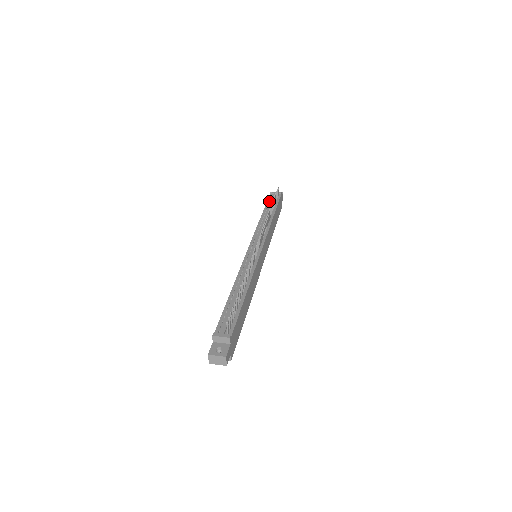
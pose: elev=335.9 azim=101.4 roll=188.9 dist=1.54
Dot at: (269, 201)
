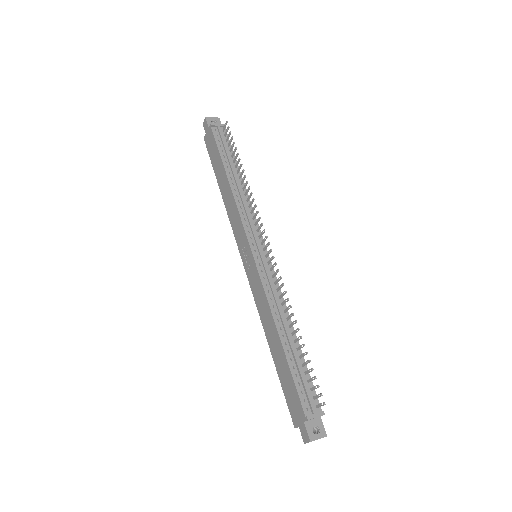
Dot at: (219, 145)
